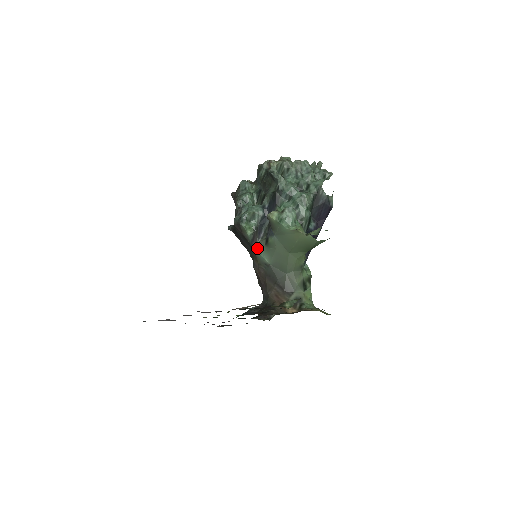
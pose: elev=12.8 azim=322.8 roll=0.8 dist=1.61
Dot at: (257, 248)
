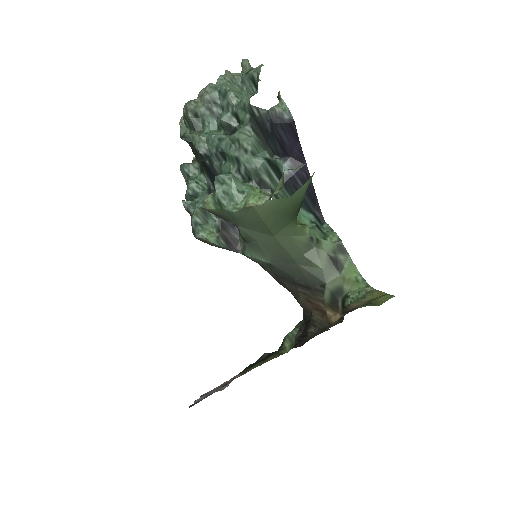
Dot at: (242, 250)
